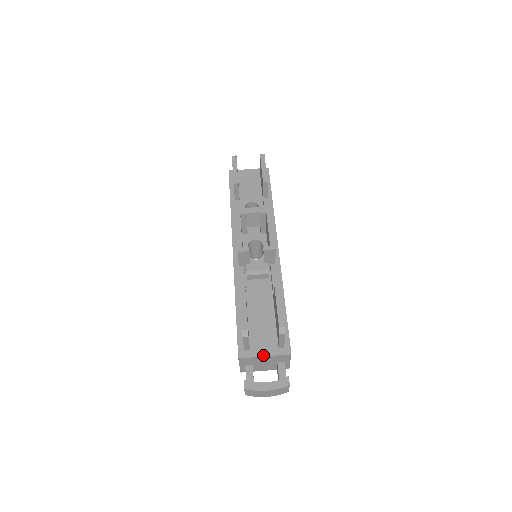
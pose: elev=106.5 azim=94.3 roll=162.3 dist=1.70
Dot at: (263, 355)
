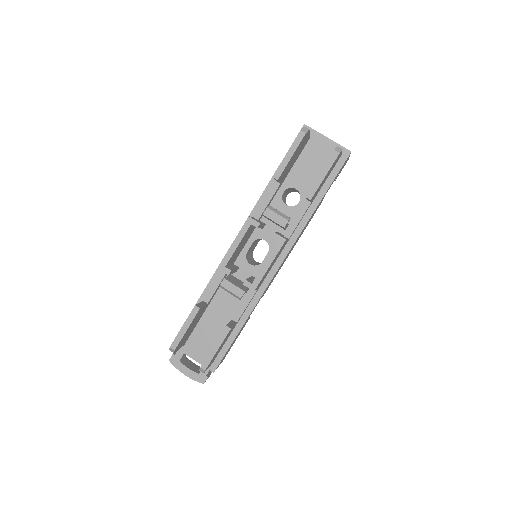
Dot at: (191, 357)
